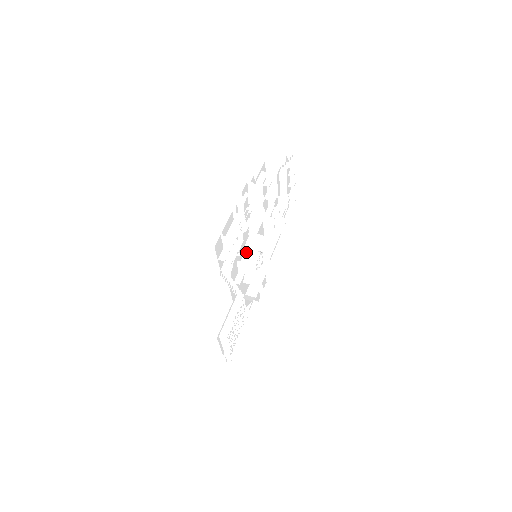
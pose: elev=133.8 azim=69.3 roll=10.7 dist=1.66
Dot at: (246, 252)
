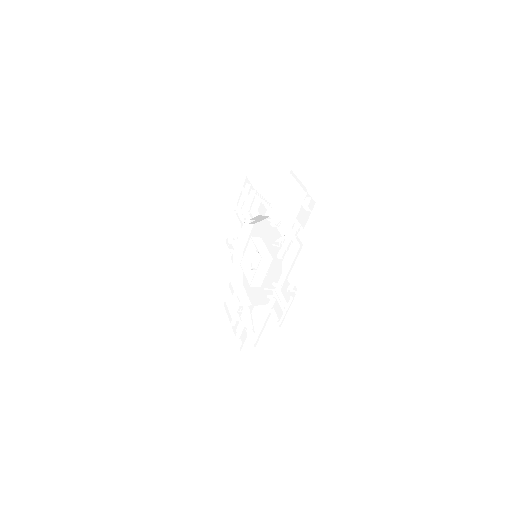
Dot at: (248, 247)
